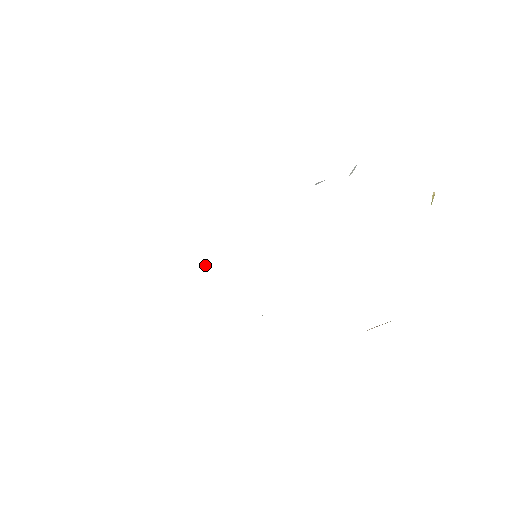
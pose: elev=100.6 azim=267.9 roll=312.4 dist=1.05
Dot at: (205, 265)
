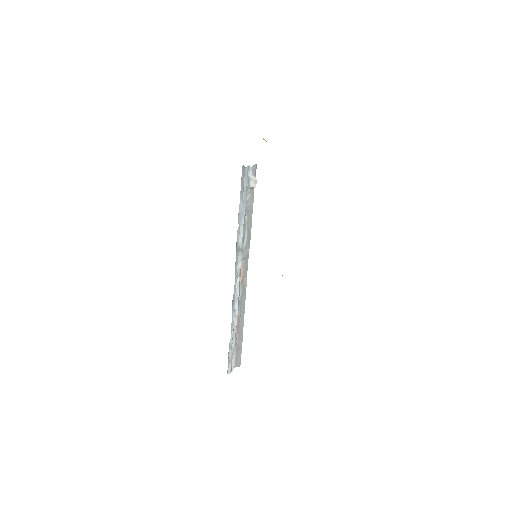
Dot at: (237, 284)
